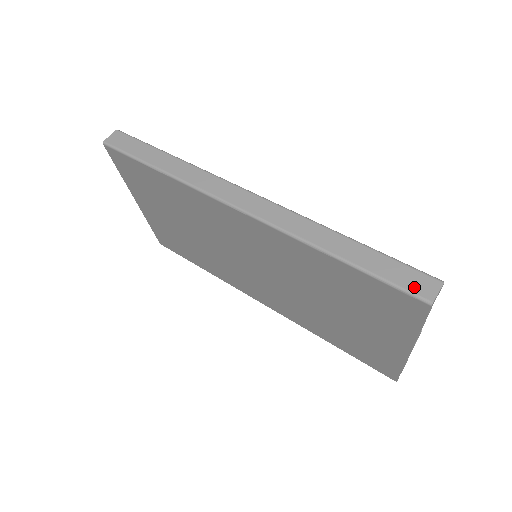
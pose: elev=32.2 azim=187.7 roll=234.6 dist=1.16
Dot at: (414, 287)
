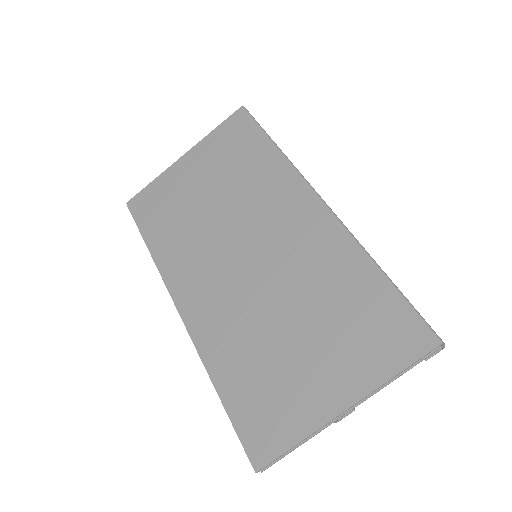
Dot at: occluded
